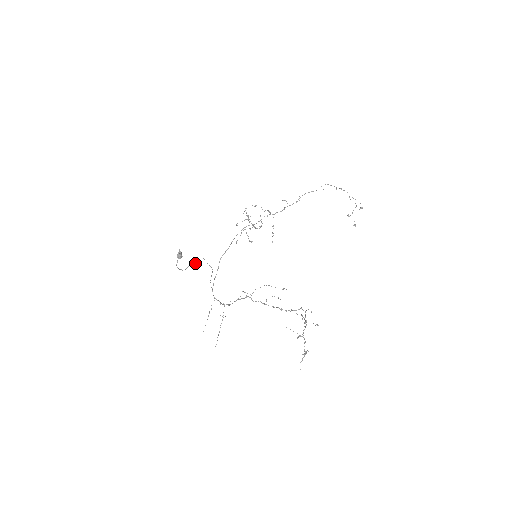
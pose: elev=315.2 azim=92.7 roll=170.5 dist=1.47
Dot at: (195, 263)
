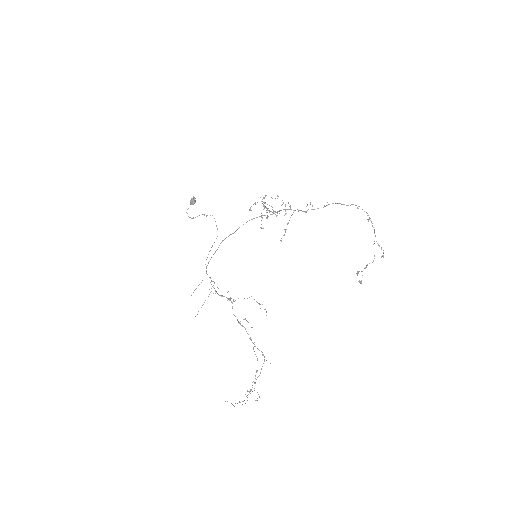
Dot at: occluded
